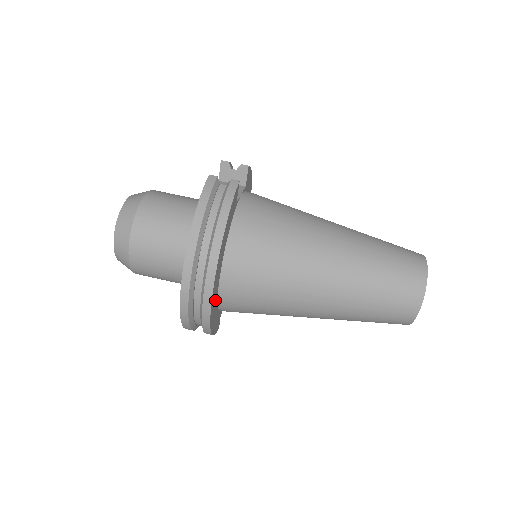
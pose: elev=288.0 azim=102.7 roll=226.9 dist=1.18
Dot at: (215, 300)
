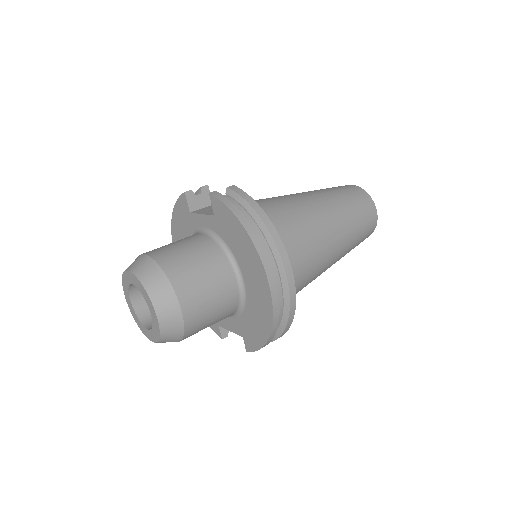
Dot at: occluded
